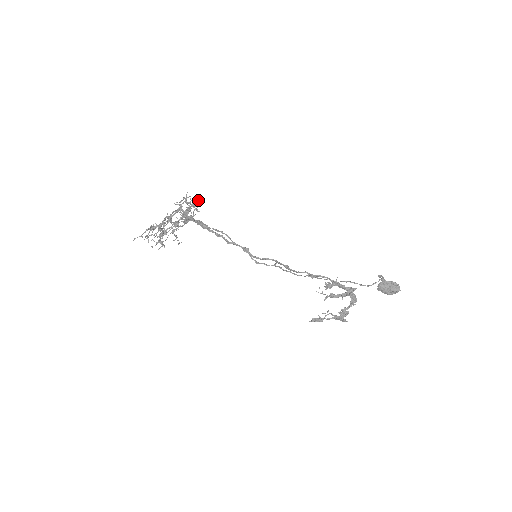
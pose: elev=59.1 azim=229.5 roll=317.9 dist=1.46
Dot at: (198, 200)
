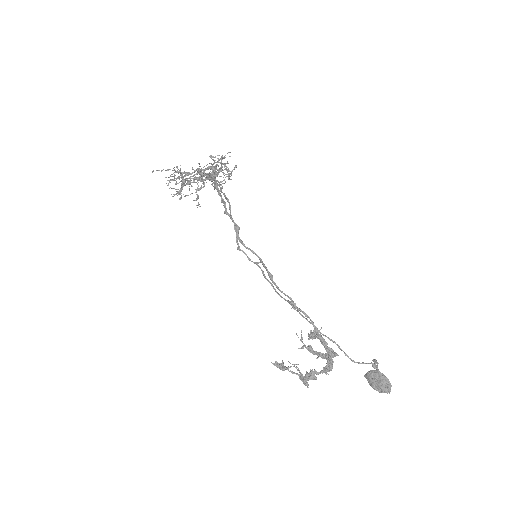
Dot at: (235, 167)
